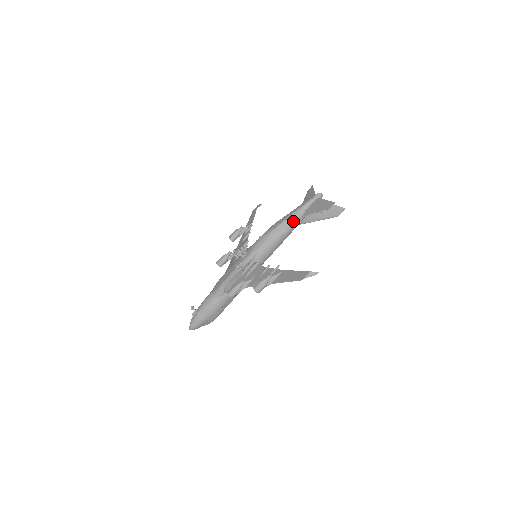
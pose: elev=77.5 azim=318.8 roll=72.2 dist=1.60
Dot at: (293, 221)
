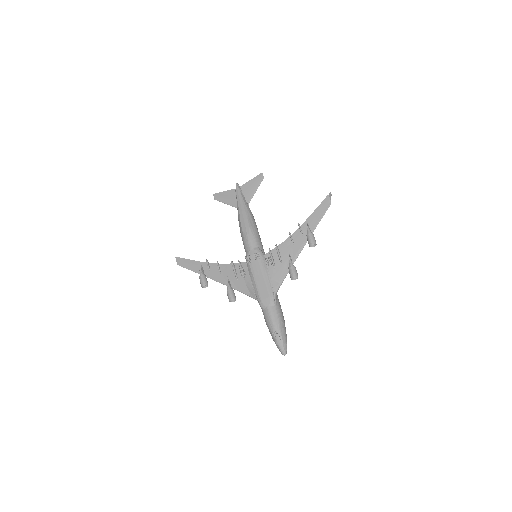
Dot at: (249, 210)
